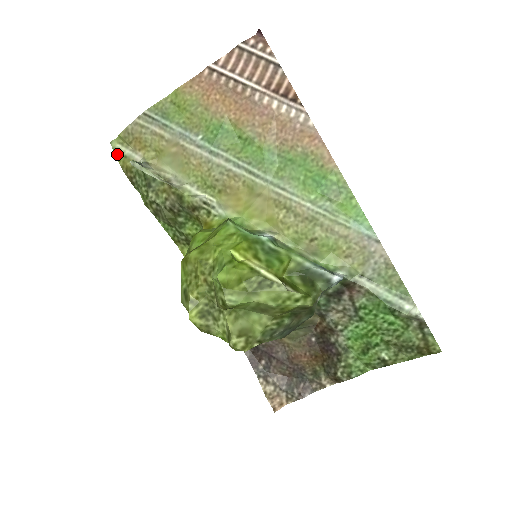
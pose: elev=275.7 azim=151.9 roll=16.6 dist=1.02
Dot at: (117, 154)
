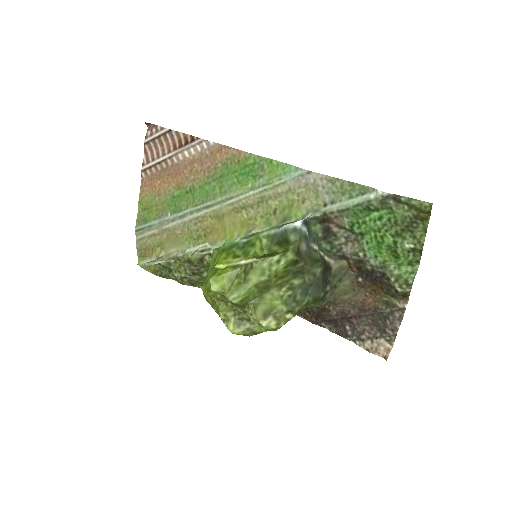
Dot at: (145, 268)
